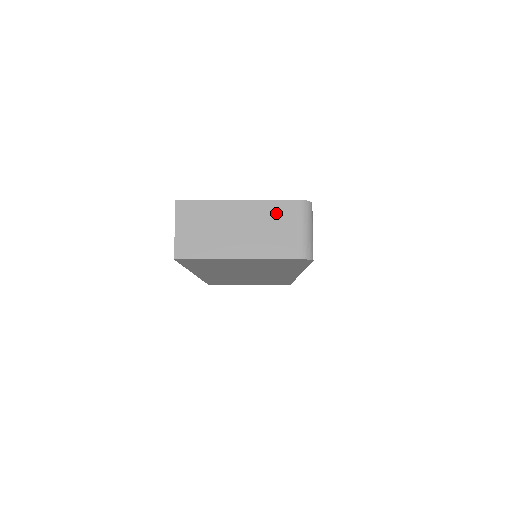
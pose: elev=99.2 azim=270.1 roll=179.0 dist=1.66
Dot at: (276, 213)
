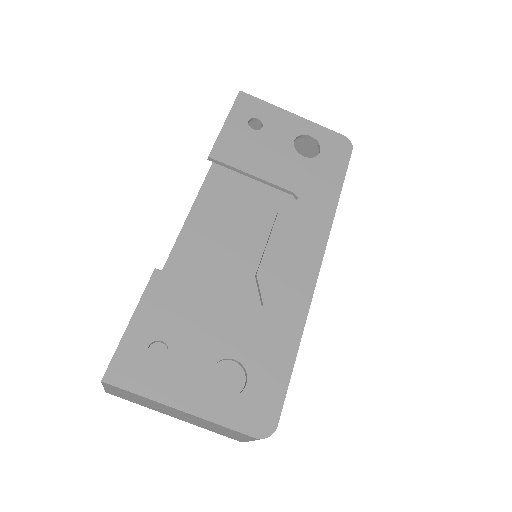
Dot at: (223, 429)
